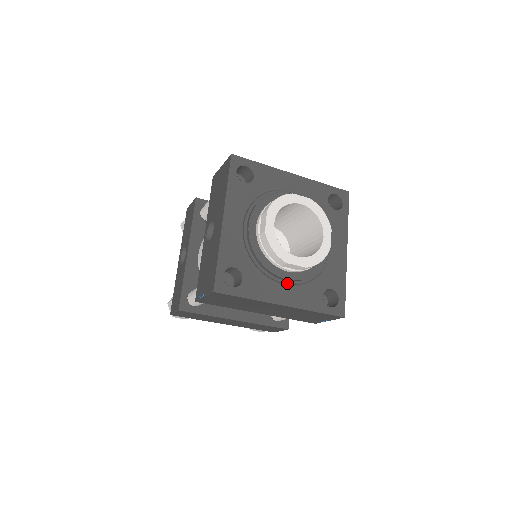
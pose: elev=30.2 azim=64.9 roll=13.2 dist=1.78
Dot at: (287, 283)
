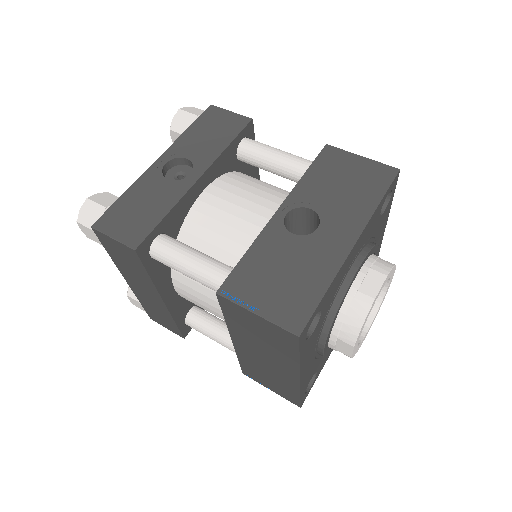
Dot at: (316, 353)
